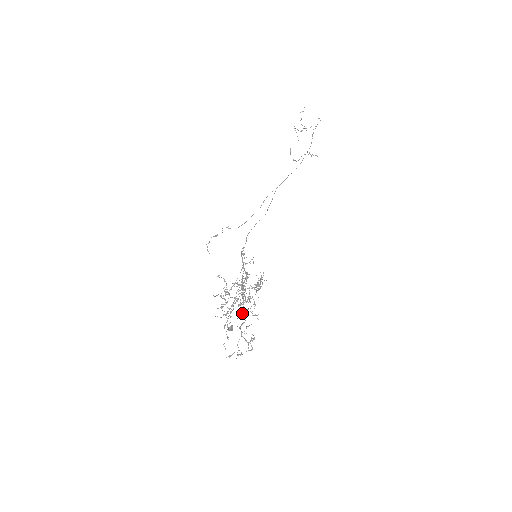
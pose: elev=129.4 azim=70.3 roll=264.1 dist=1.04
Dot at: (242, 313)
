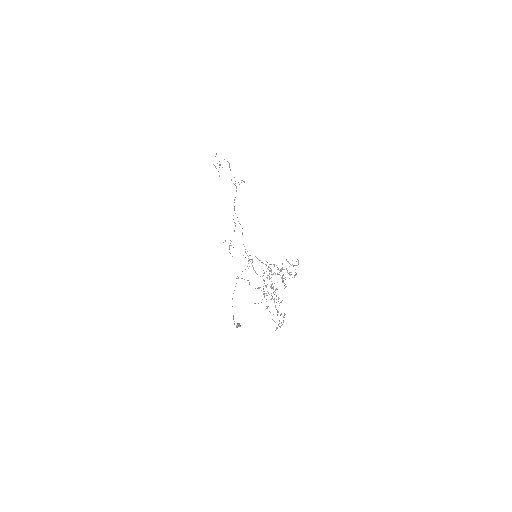
Dot at: occluded
